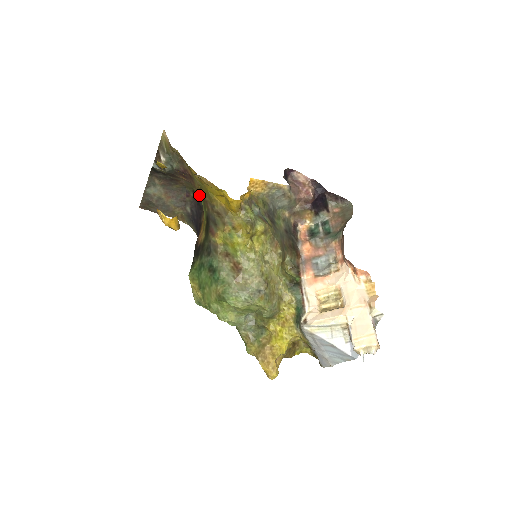
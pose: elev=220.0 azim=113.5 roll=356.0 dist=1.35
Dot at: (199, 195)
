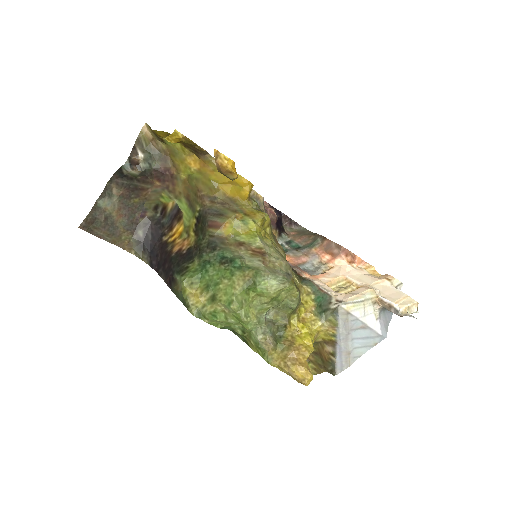
Dot at: (177, 200)
